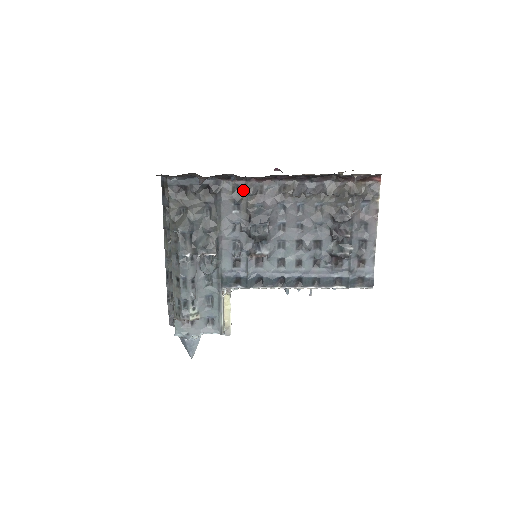
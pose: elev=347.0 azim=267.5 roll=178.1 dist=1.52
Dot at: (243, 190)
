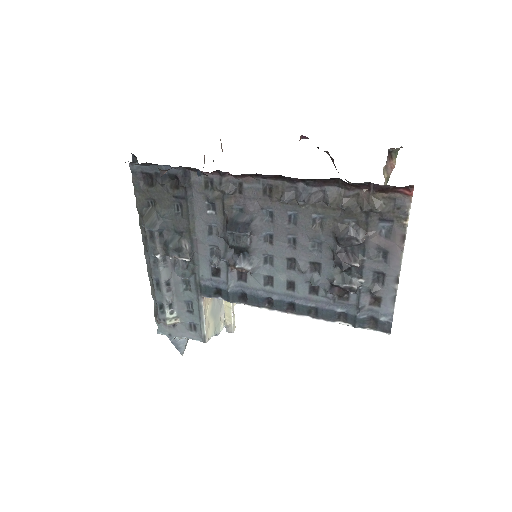
Dot at: (217, 187)
